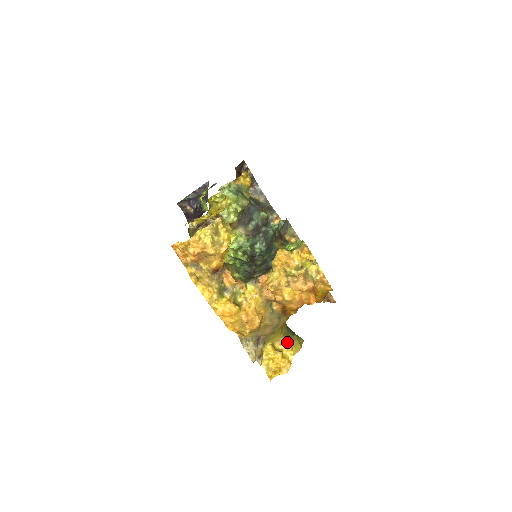
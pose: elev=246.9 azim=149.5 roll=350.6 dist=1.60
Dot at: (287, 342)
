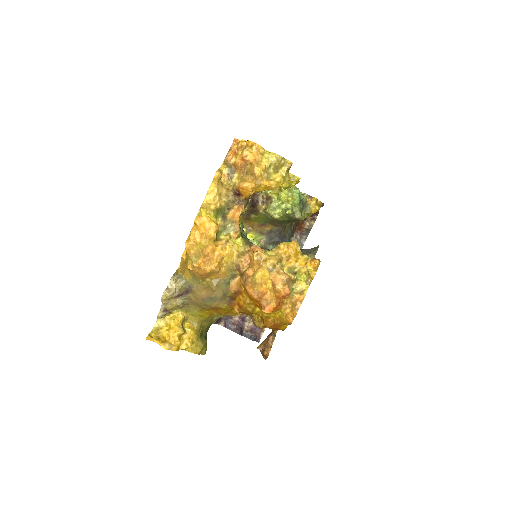
Dot at: (196, 333)
